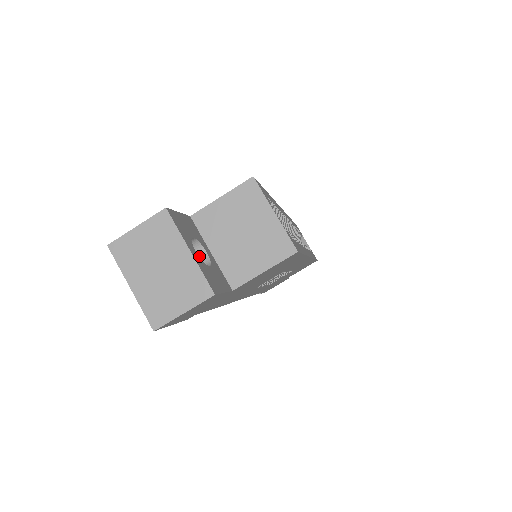
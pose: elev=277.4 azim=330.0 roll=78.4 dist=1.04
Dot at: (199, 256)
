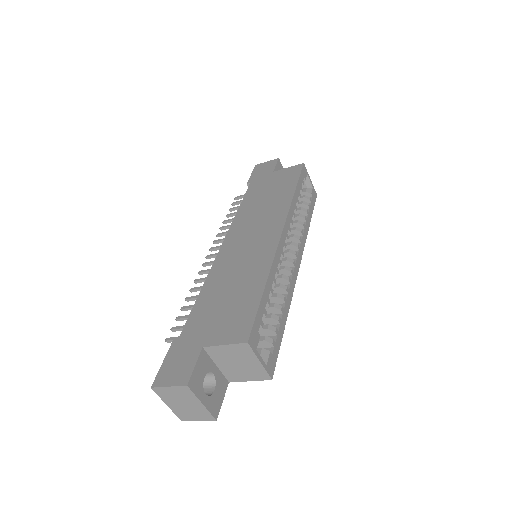
Dot at: (208, 374)
